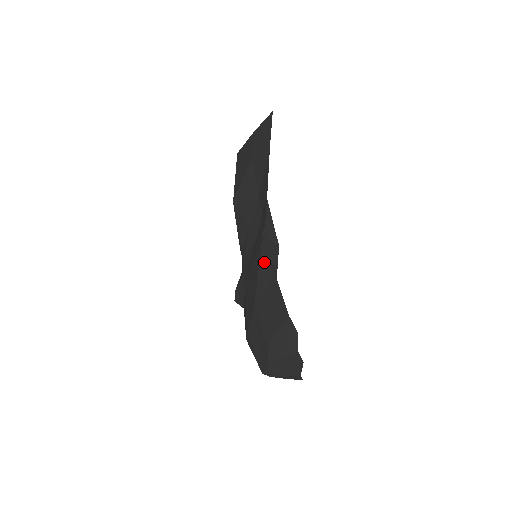
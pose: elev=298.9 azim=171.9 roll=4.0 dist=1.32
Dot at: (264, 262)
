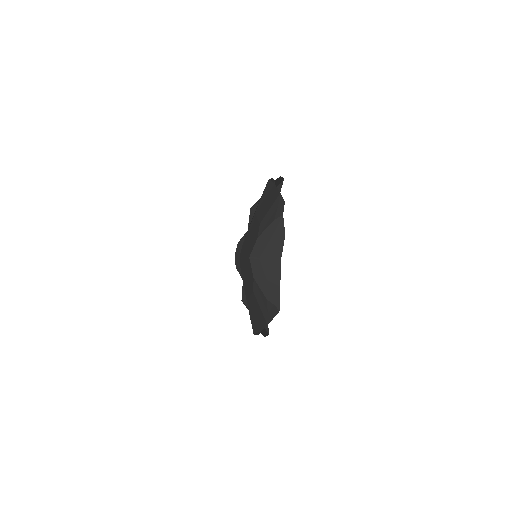
Dot at: (268, 185)
